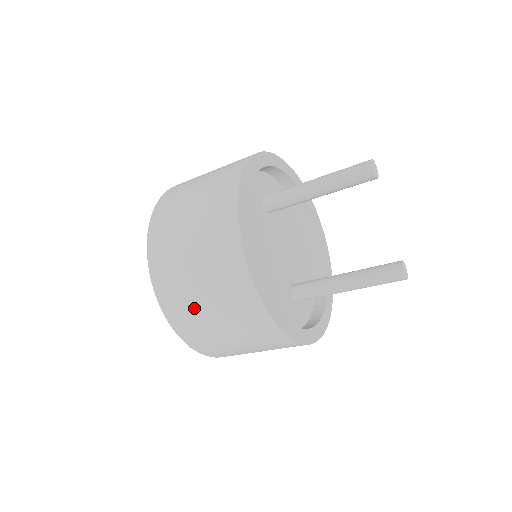
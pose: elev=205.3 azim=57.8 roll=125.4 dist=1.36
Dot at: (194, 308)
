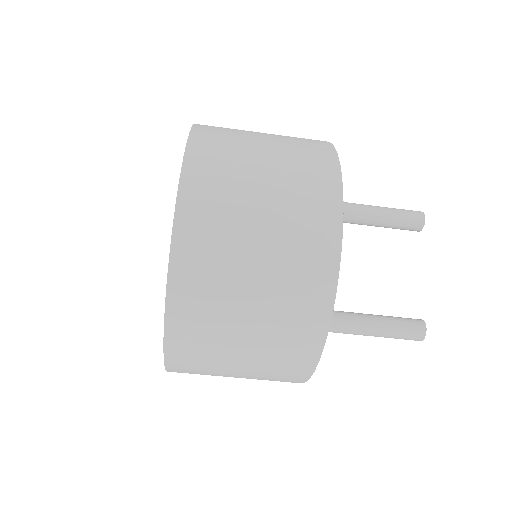
Dot at: (231, 245)
